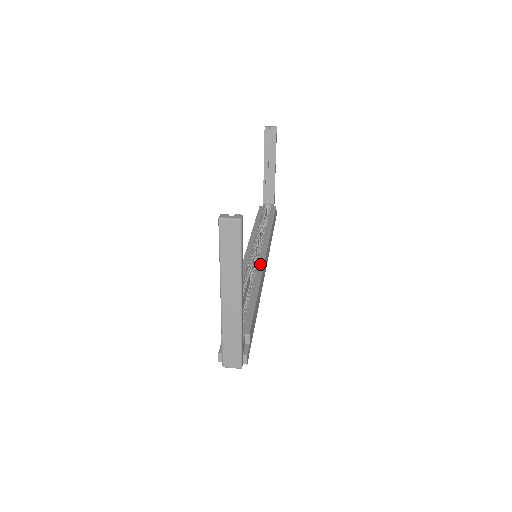
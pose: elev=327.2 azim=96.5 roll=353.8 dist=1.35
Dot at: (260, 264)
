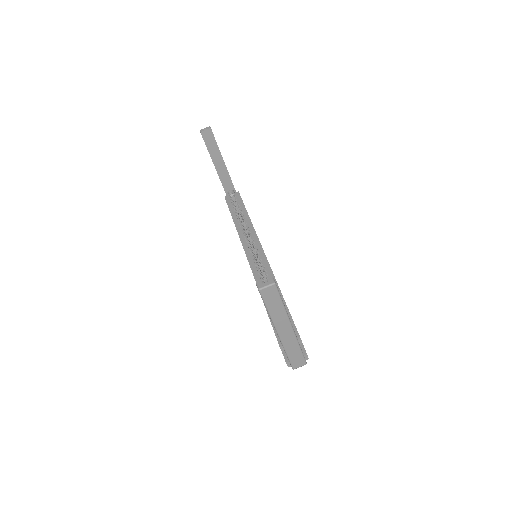
Dot at: (266, 265)
